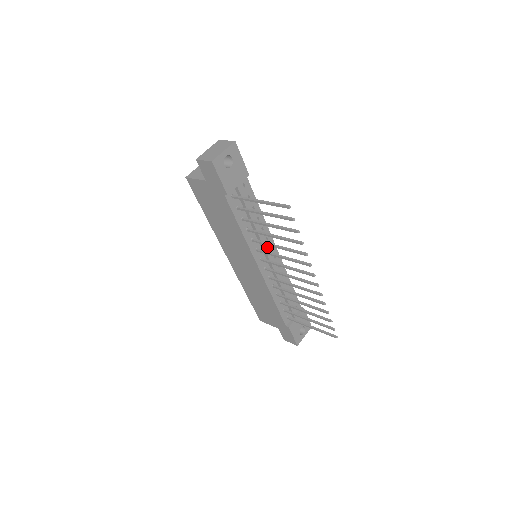
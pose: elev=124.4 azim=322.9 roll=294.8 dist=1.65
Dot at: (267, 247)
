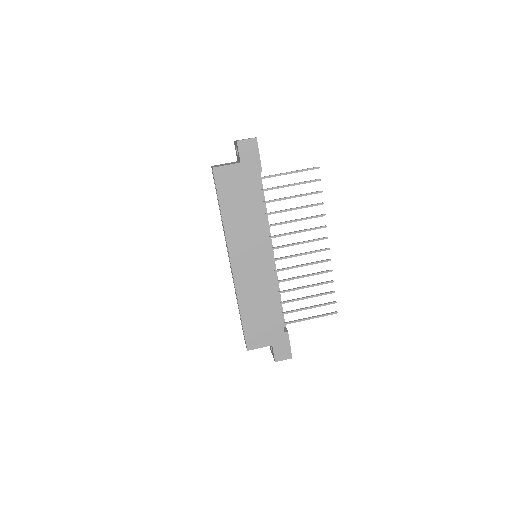
Dot at: (271, 239)
